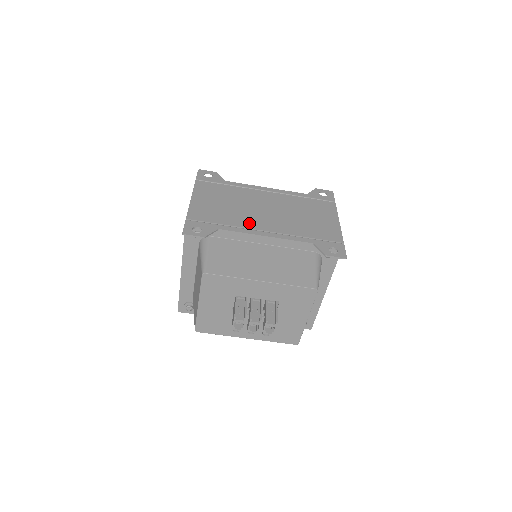
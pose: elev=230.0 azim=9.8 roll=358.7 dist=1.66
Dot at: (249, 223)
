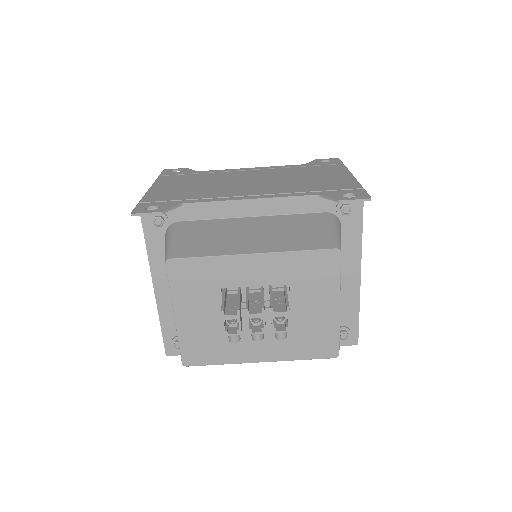
Dot at: (226, 193)
